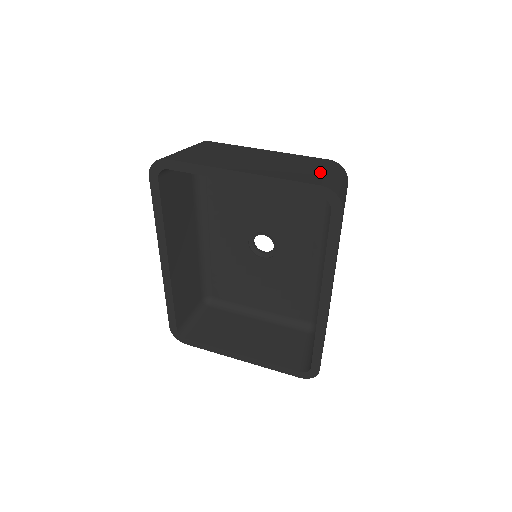
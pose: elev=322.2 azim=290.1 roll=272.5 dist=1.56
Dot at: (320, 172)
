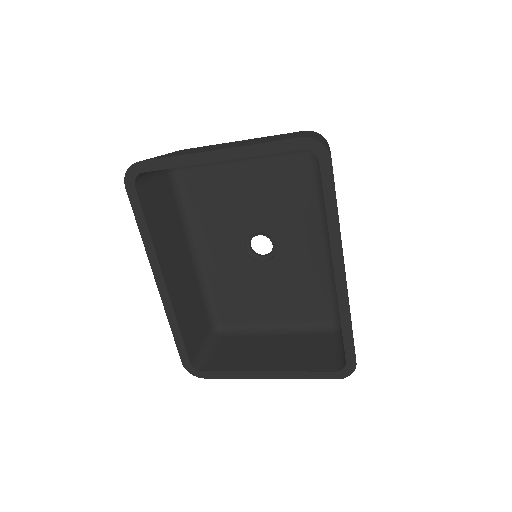
Dot at: (298, 134)
